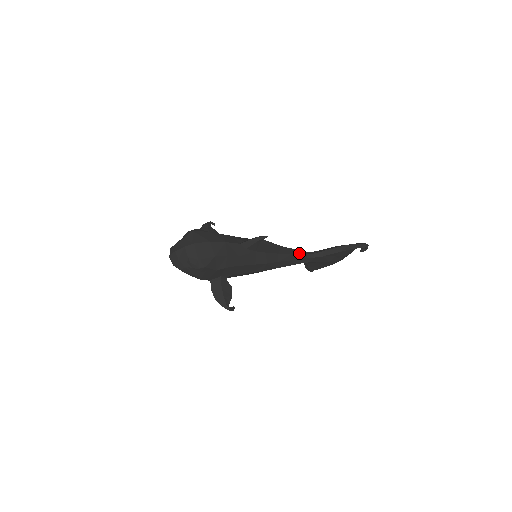
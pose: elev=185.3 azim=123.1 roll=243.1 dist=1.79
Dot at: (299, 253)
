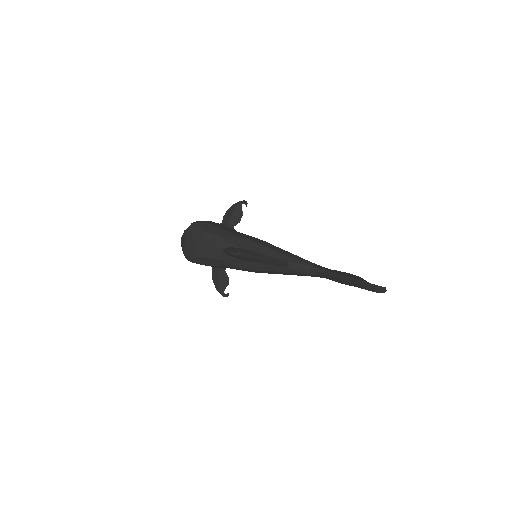
Dot at: (298, 267)
